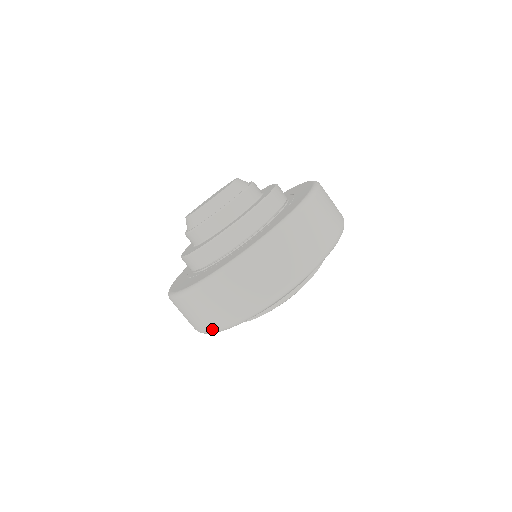
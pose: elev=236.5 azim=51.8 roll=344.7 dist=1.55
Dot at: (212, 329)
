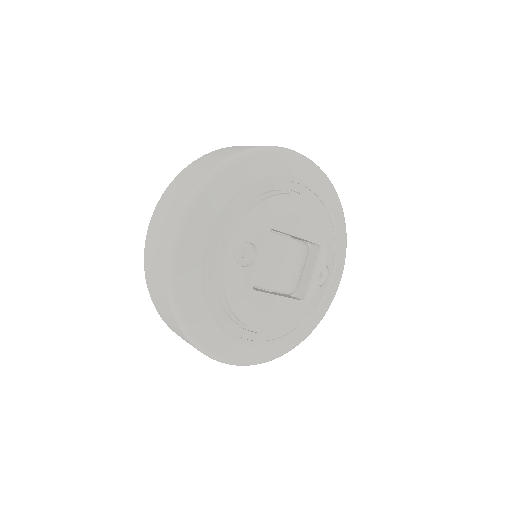
Dot at: (167, 295)
